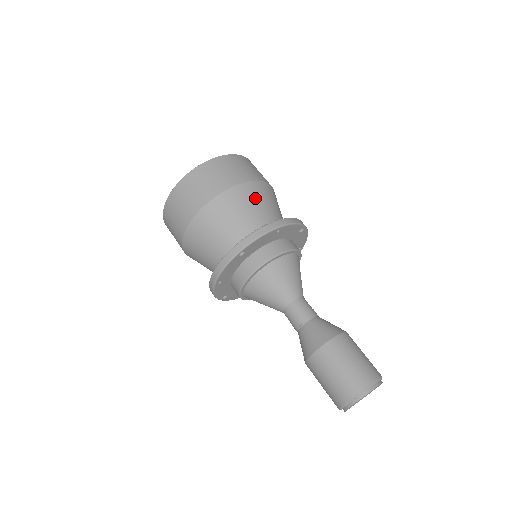
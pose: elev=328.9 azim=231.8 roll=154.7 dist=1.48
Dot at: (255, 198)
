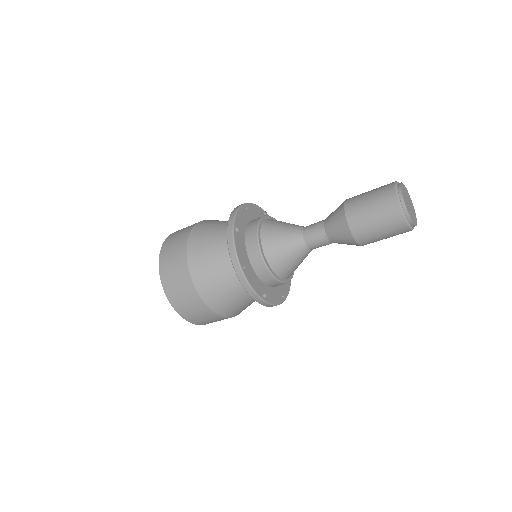
Dot at: (216, 221)
